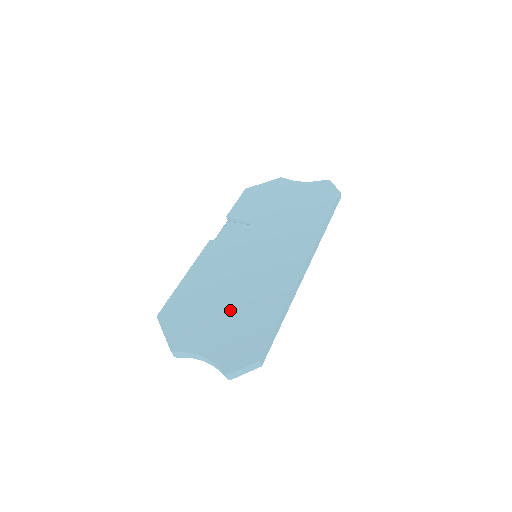
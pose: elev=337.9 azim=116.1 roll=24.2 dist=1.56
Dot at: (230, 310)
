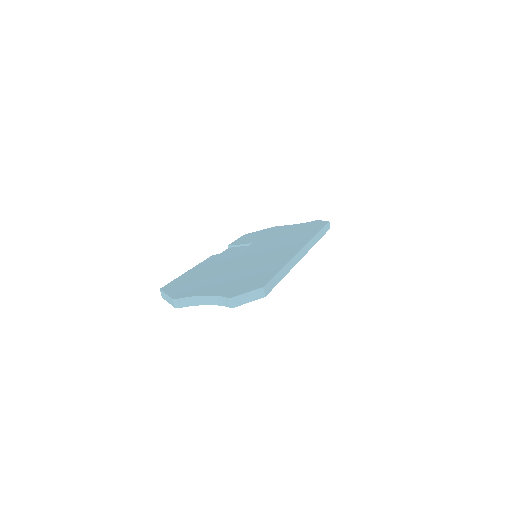
Dot at: (232, 274)
